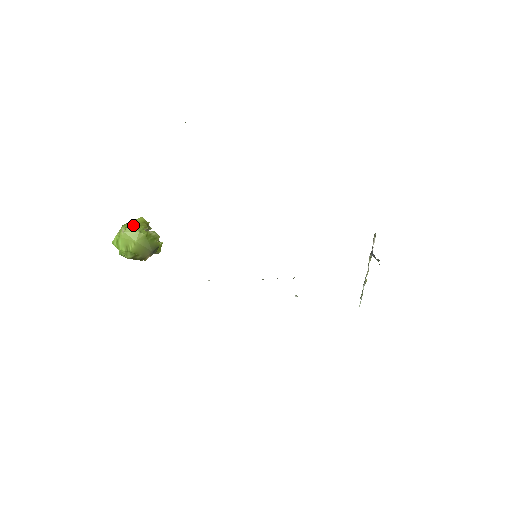
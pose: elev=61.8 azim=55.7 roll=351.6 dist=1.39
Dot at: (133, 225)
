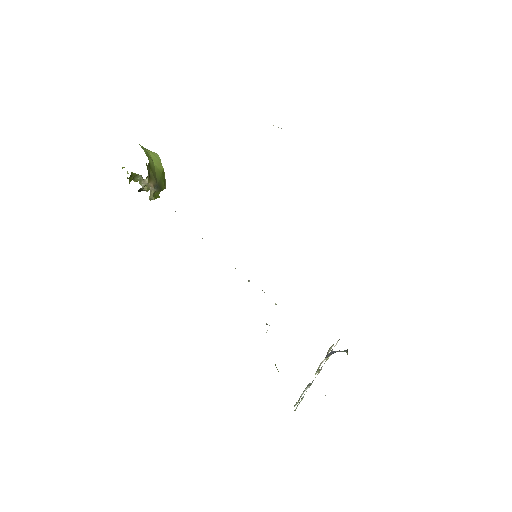
Dot at: occluded
